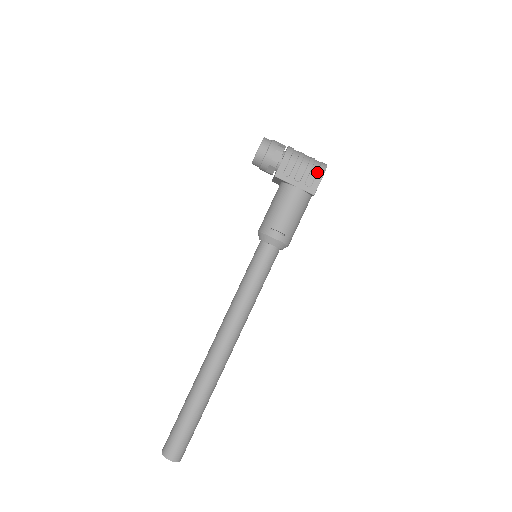
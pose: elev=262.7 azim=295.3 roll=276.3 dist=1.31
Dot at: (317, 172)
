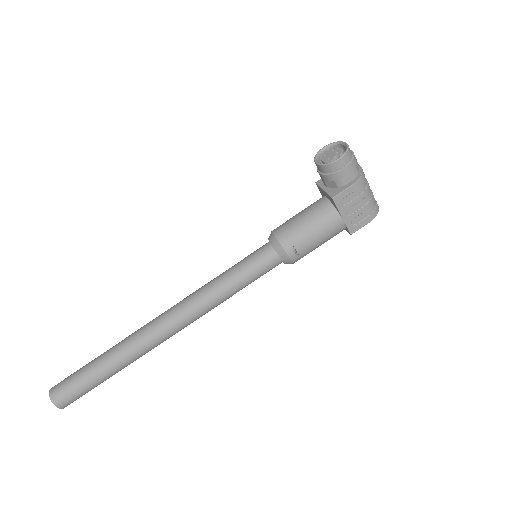
Dot at: (369, 215)
